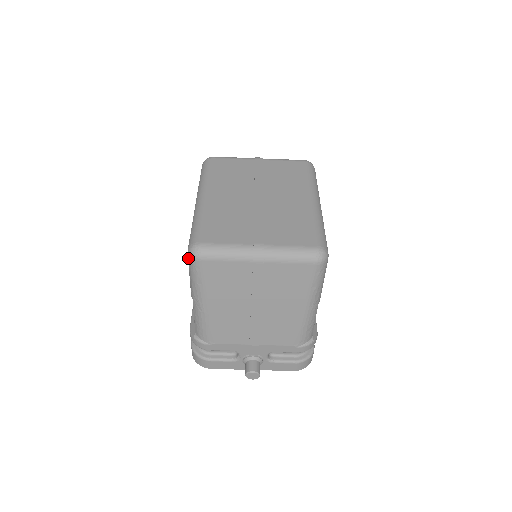
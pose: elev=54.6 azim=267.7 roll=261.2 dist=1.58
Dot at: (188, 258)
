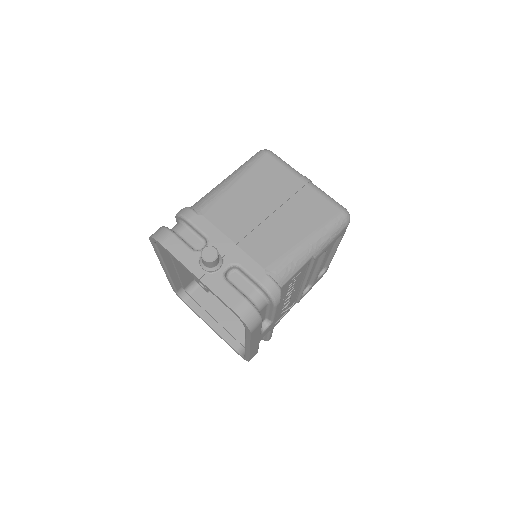
Dot at: occluded
